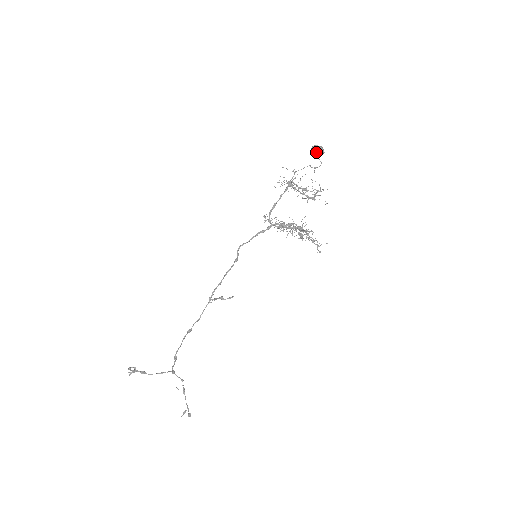
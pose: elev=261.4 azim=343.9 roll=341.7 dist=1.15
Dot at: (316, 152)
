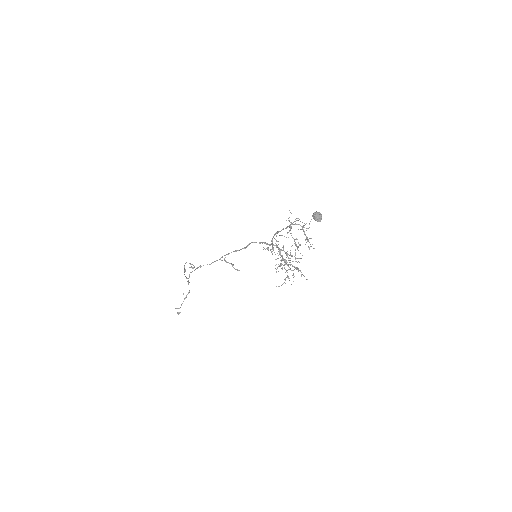
Dot at: (313, 217)
